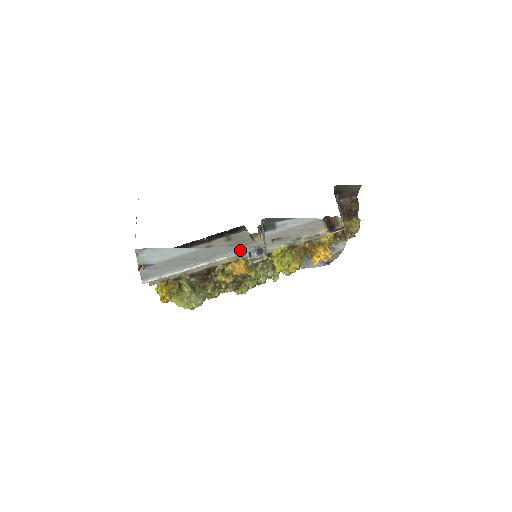
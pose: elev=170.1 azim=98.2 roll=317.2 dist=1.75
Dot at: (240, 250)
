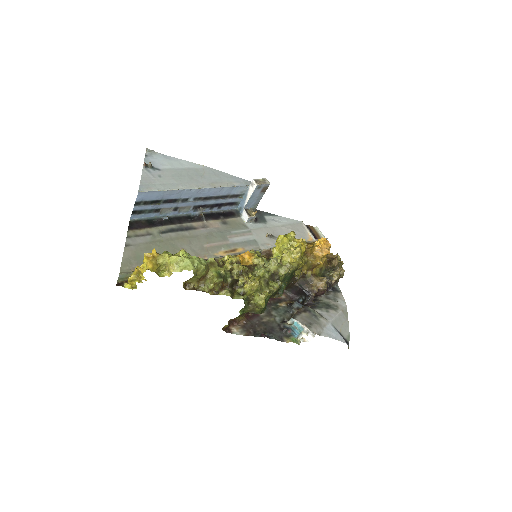
Dot at: (242, 184)
